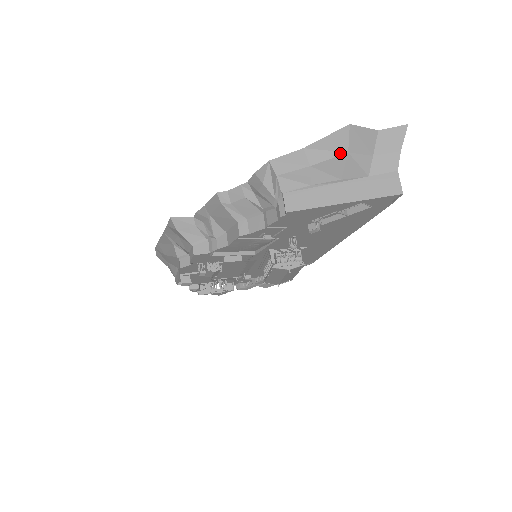
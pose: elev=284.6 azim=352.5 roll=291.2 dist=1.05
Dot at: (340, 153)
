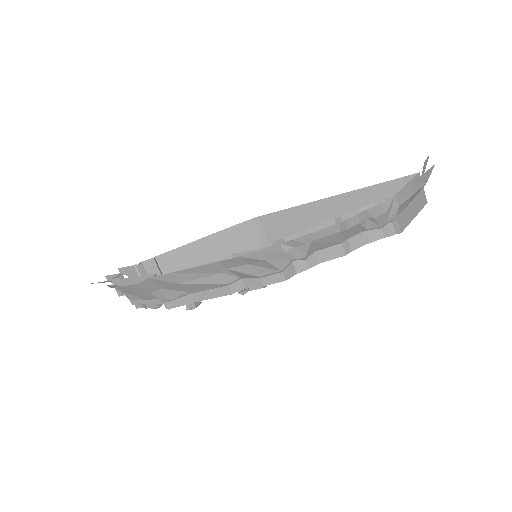
Dot at: (424, 184)
